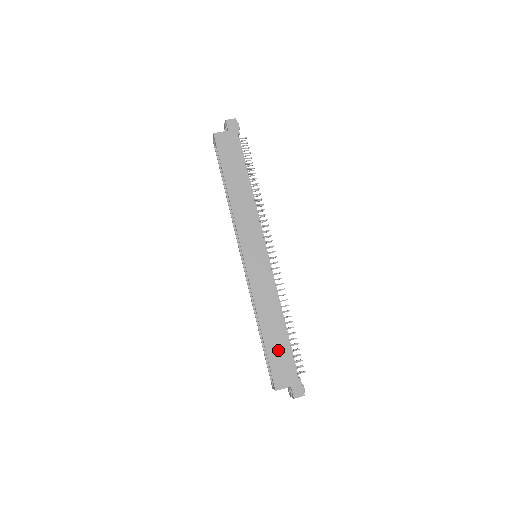
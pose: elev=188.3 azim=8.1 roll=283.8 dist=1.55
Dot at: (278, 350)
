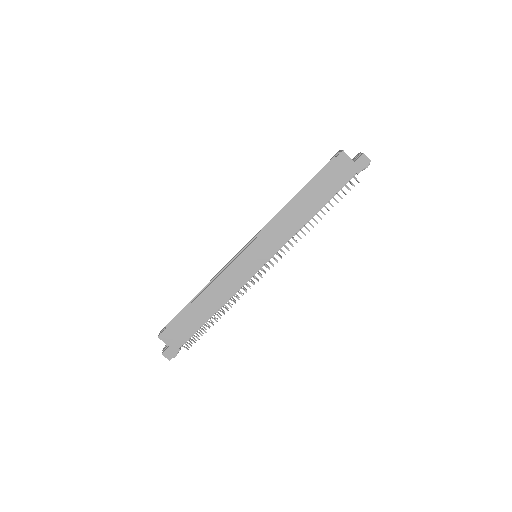
Dot at: (190, 321)
